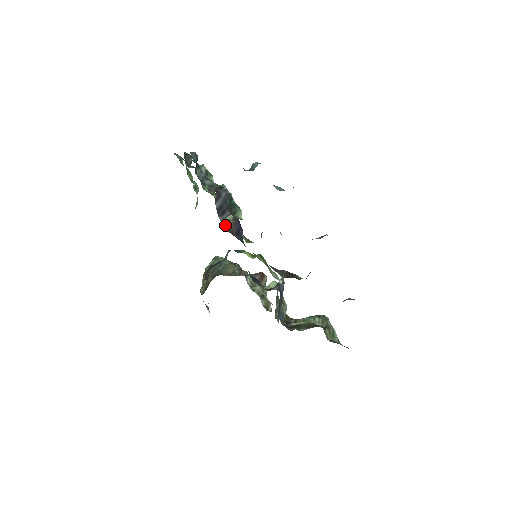
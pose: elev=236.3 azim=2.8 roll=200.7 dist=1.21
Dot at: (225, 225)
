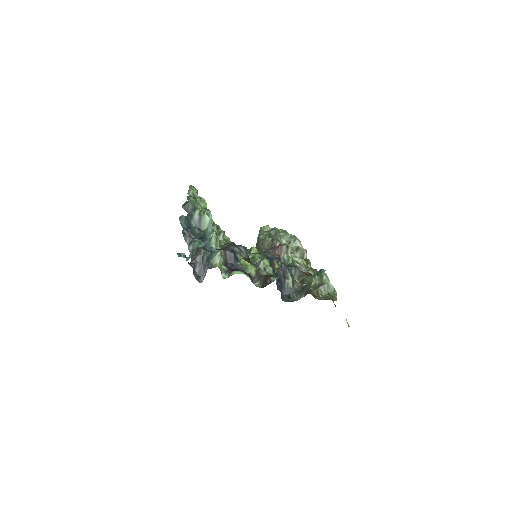
Dot at: occluded
